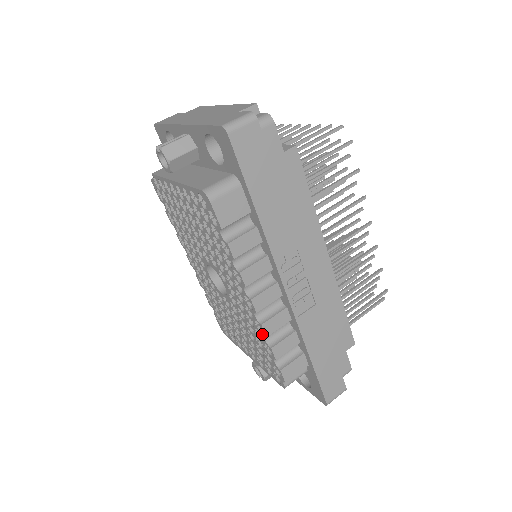
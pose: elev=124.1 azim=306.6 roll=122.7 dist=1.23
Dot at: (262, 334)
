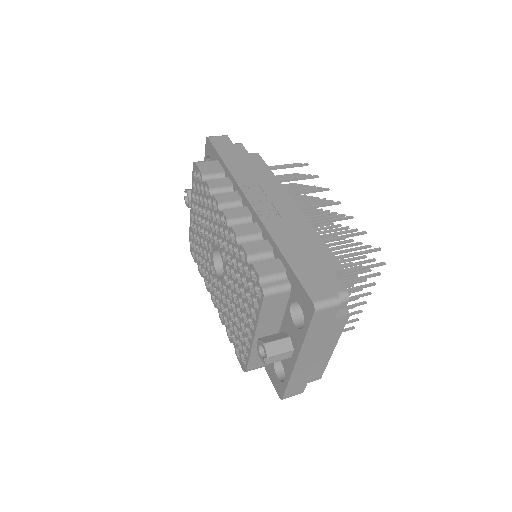
Dot at: (235, 241)
